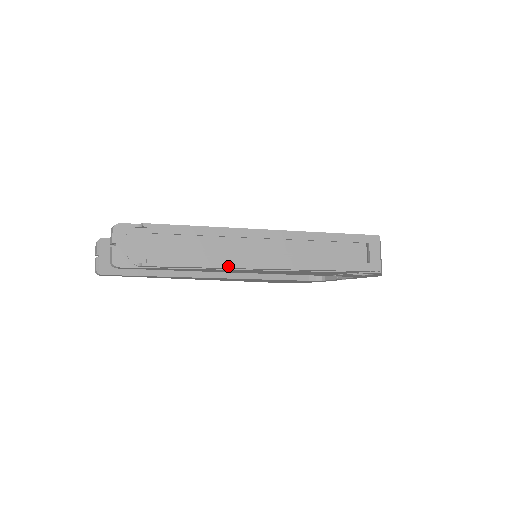
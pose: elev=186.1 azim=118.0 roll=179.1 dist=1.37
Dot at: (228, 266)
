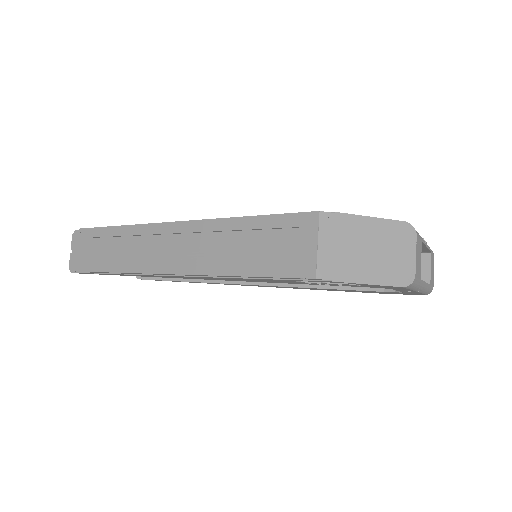
Dot at: (130, 271)
